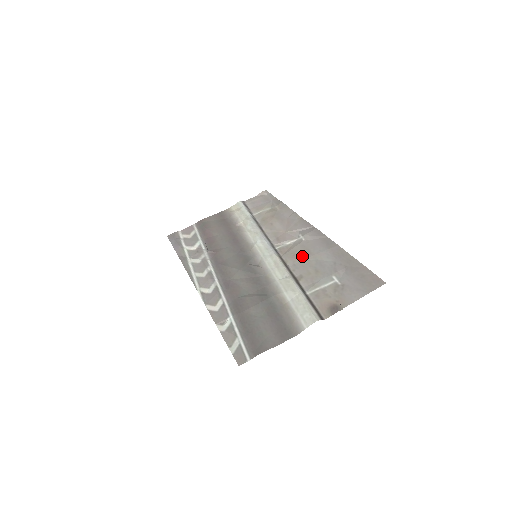
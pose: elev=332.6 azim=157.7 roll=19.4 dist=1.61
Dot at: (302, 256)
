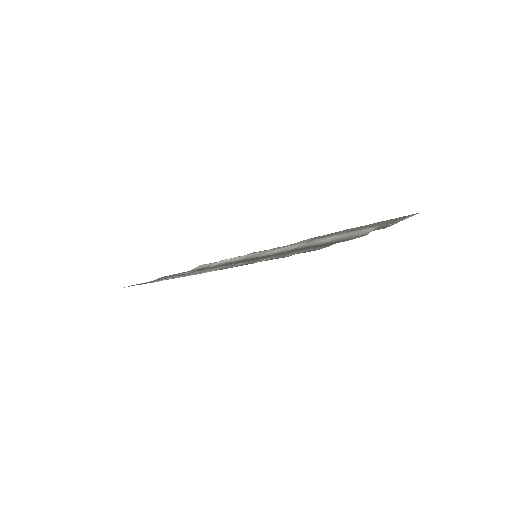
Dot at: occluded
